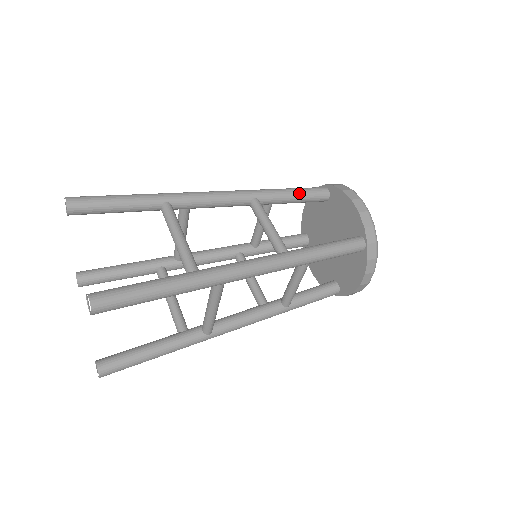
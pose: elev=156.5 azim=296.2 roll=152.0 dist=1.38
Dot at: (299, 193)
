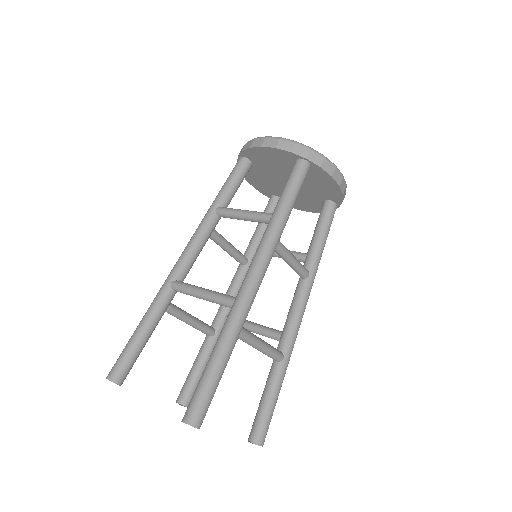
Dot at: occluded
